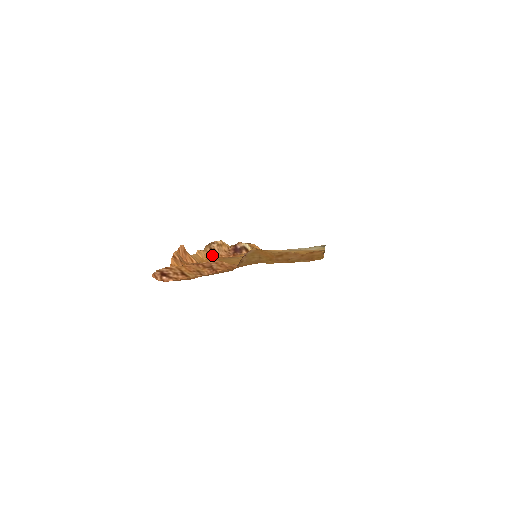
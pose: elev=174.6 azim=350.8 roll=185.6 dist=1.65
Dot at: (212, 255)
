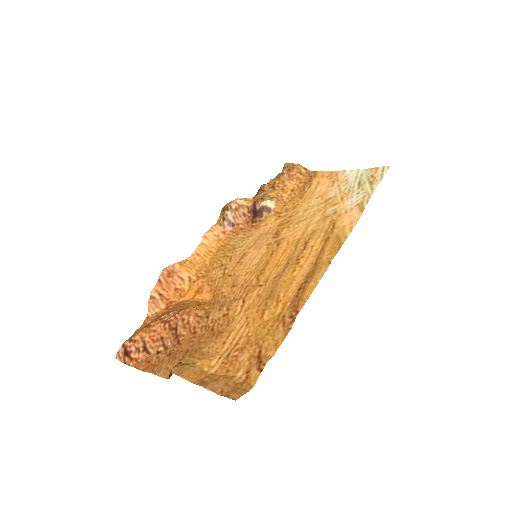
Dot at: (226, 229)
